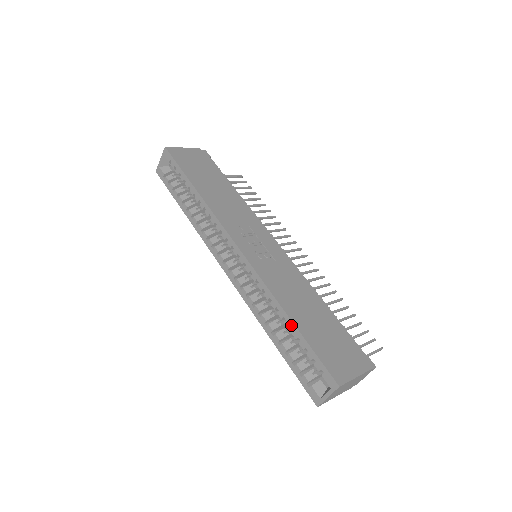
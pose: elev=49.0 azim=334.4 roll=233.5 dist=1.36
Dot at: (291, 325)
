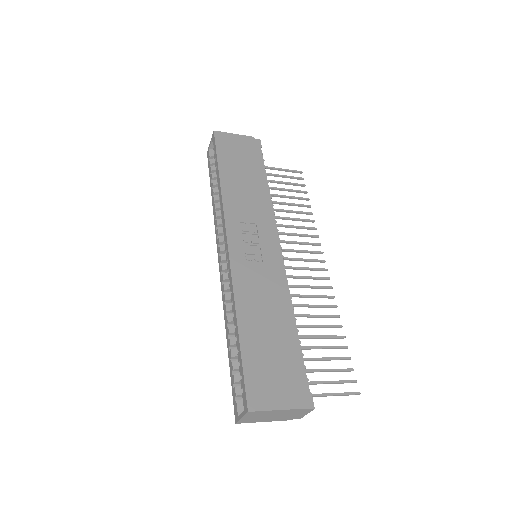
Dot at: (237, 334)
